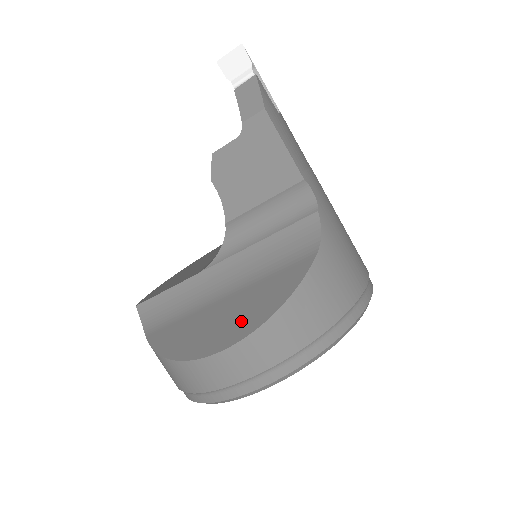
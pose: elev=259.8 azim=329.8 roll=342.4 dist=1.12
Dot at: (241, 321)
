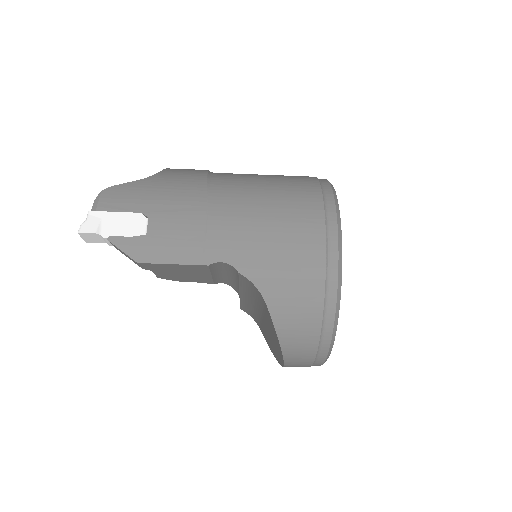
Dot at: (276, 347)
